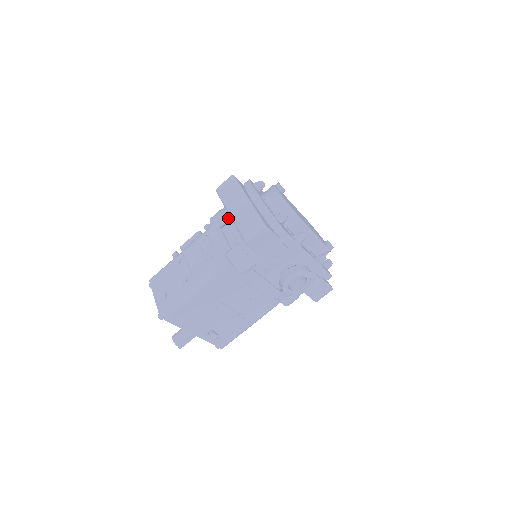
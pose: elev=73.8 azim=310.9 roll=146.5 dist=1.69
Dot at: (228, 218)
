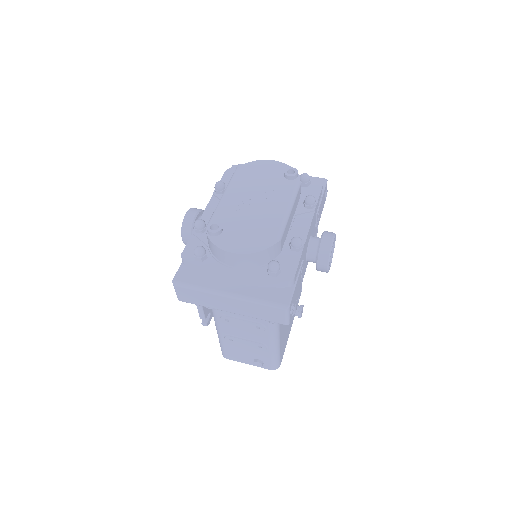
Dot at: occluded
